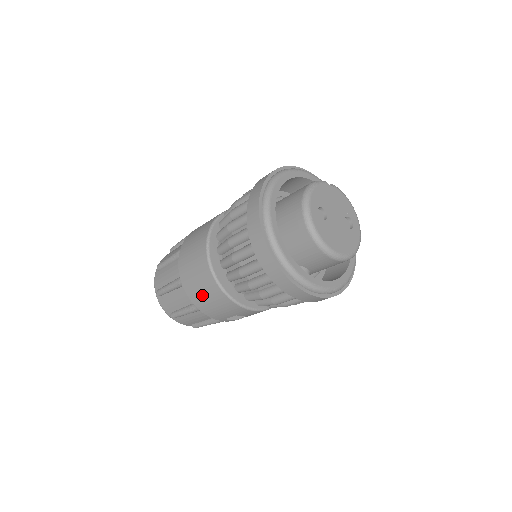
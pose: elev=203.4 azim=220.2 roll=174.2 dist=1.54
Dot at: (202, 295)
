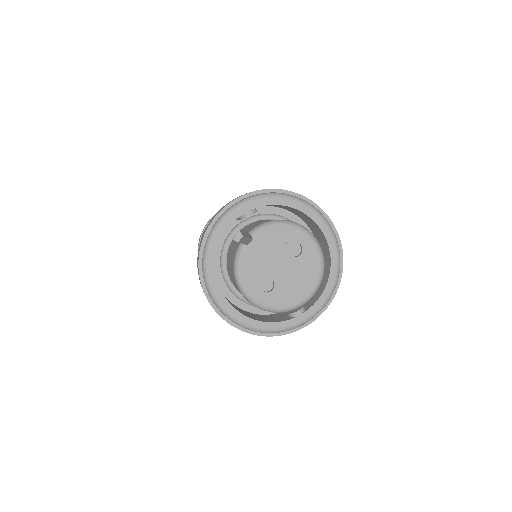
Dot at: occluded
